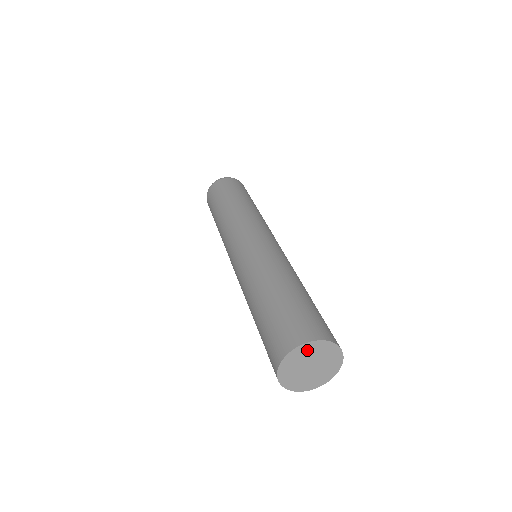
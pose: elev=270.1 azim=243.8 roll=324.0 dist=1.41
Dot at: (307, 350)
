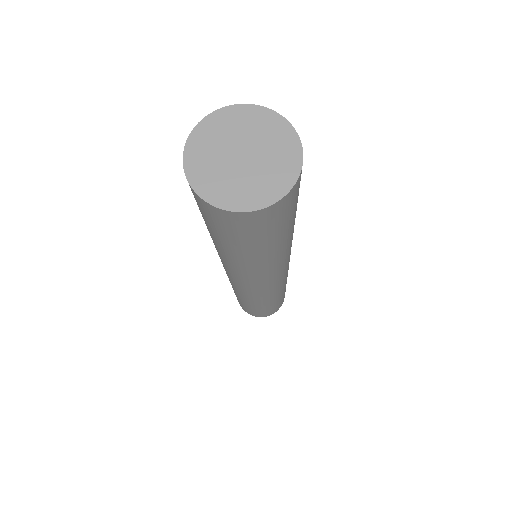
Dot at: (227, 122)
